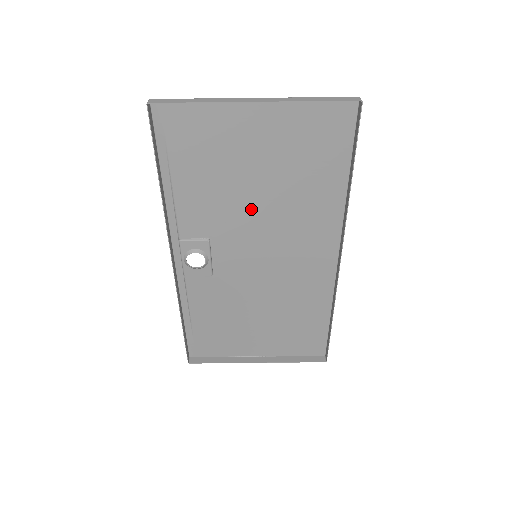
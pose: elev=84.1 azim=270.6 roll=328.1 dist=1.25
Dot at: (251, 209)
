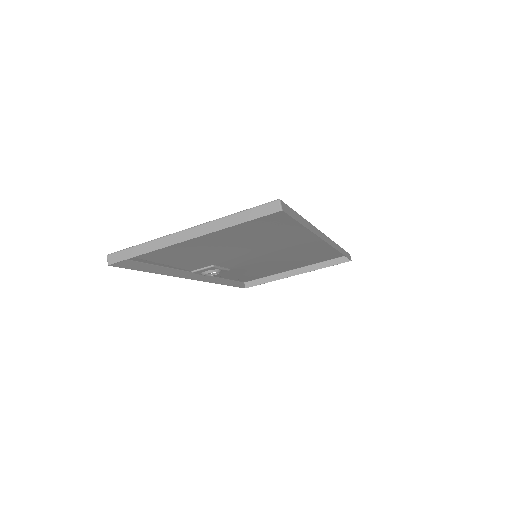
Dot at: (233, 250)
